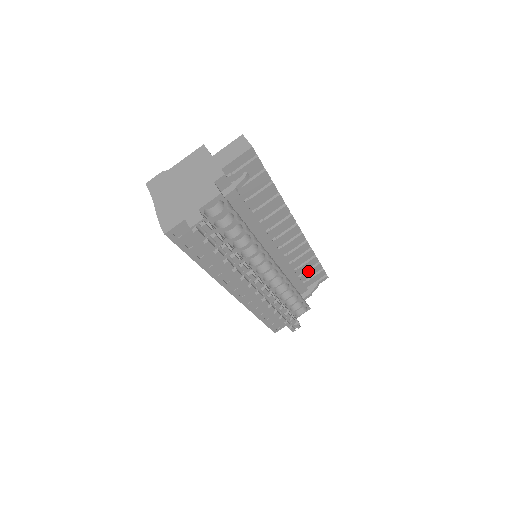
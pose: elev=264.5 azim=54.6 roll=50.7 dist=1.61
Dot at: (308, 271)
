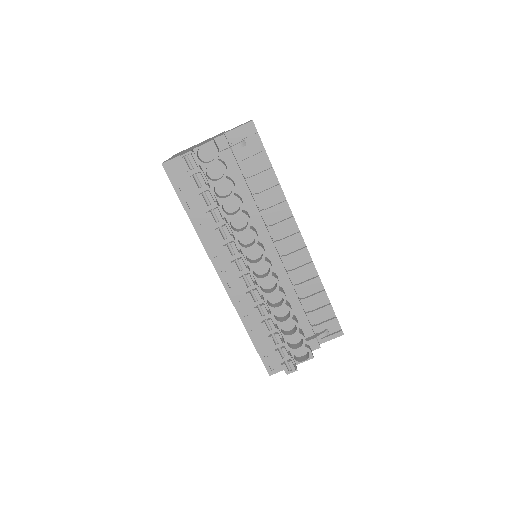
Dot at: (317, 309)
